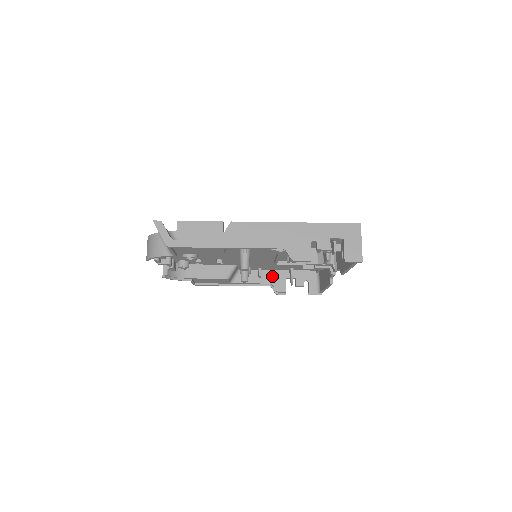
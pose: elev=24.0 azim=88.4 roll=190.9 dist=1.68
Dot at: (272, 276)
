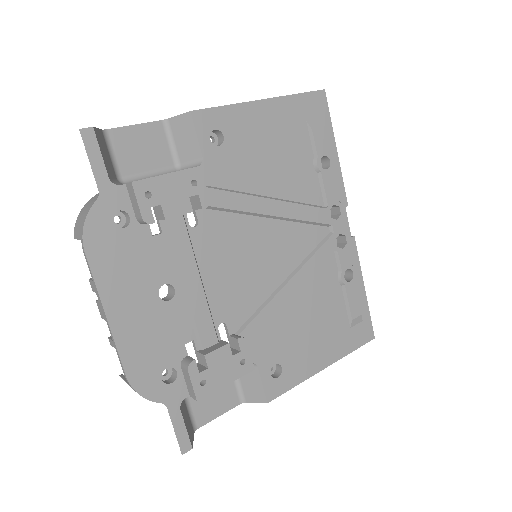
Dot at: occluded
